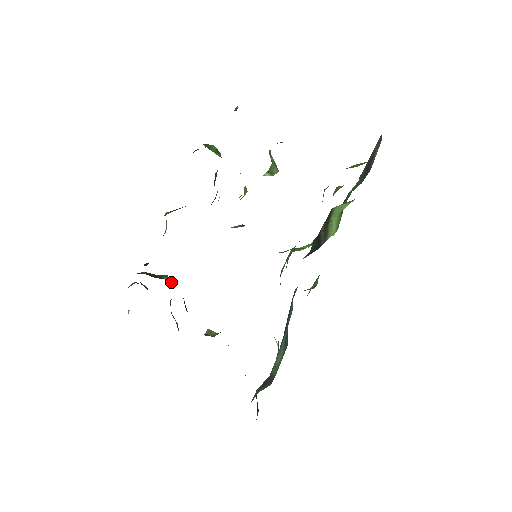
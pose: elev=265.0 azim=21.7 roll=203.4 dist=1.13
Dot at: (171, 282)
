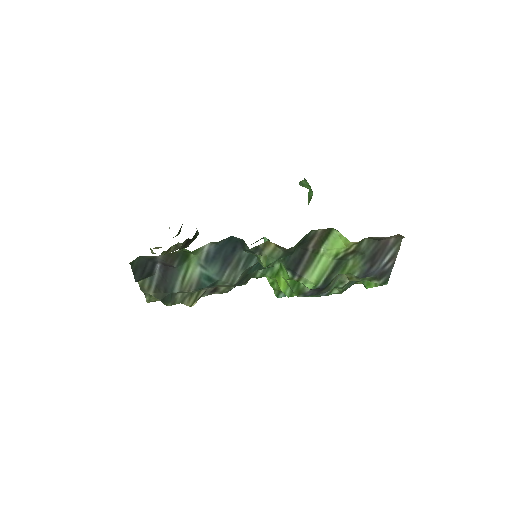
Dot at: (197, 234)
